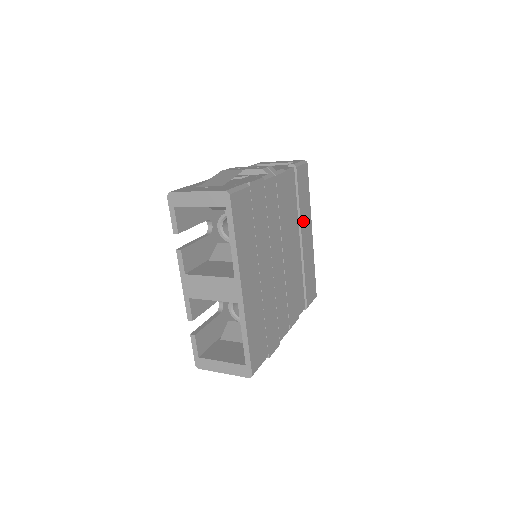
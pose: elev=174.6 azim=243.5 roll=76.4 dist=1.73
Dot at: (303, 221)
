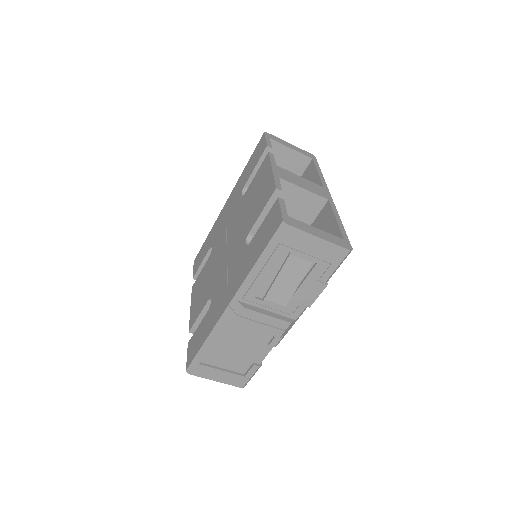
Dot at: occluded
